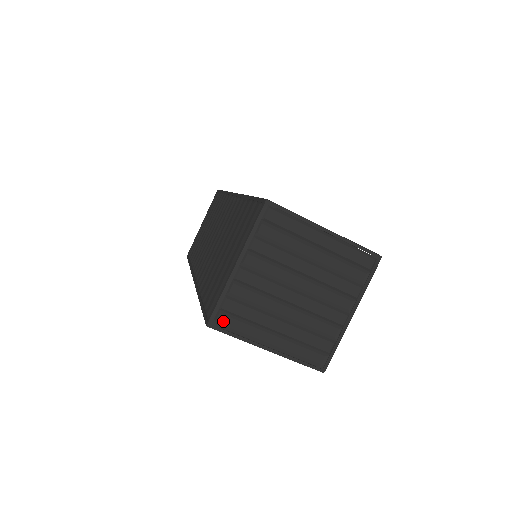
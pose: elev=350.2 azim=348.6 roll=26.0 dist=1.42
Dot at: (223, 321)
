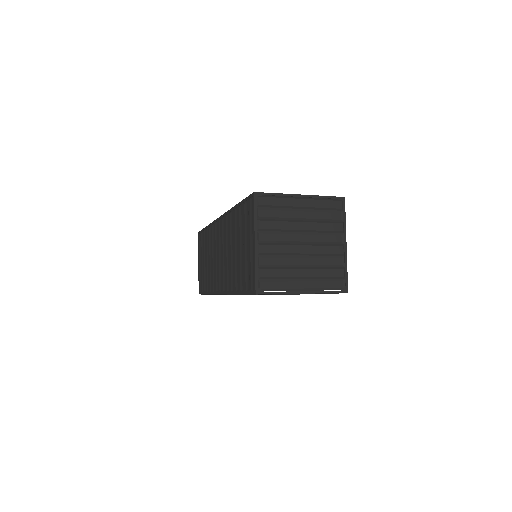
Dot at: (265, 286)
